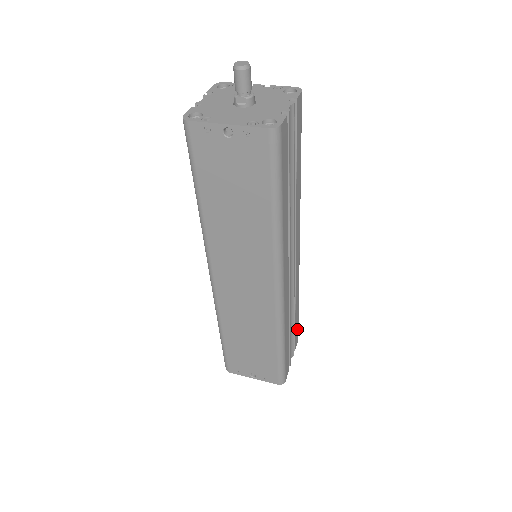
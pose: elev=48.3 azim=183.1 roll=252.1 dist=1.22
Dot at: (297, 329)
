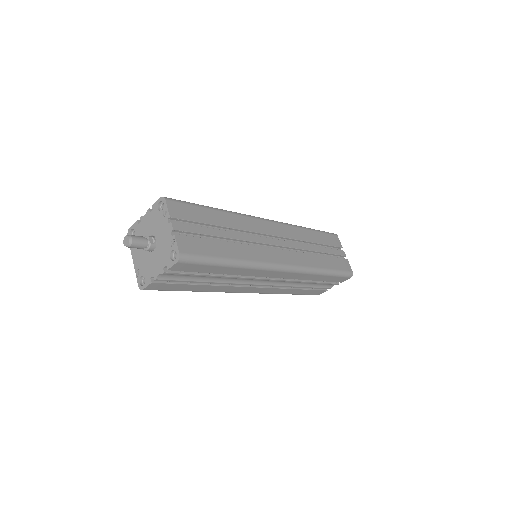
Dot at: (337, 278)
